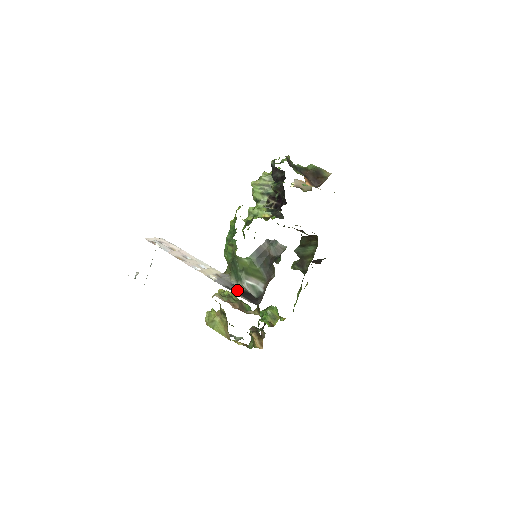
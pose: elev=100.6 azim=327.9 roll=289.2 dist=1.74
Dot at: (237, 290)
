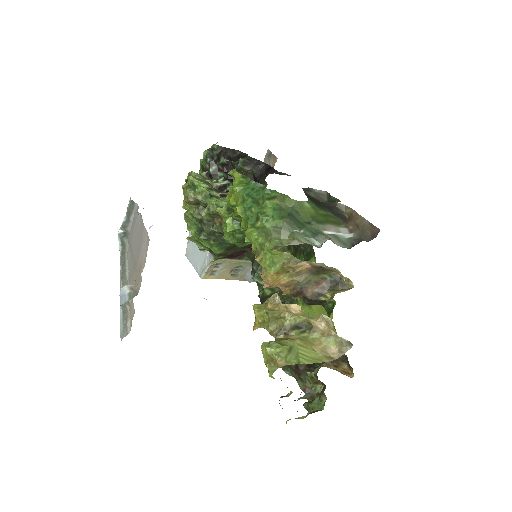
Dot at: occluded
